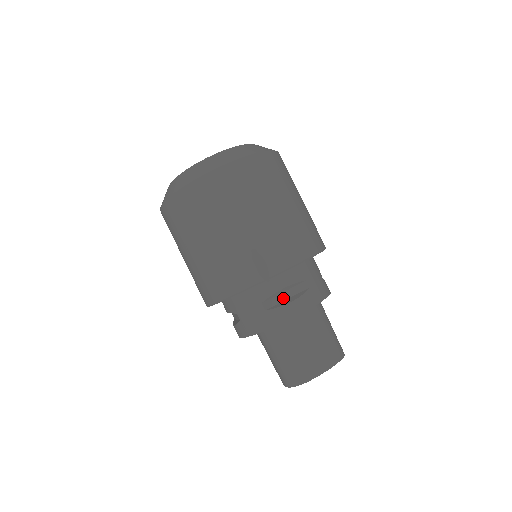
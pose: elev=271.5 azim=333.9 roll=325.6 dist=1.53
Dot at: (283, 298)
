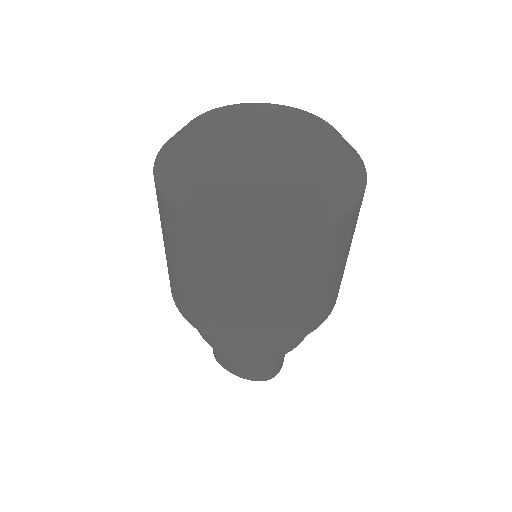
Dot at: occluded
